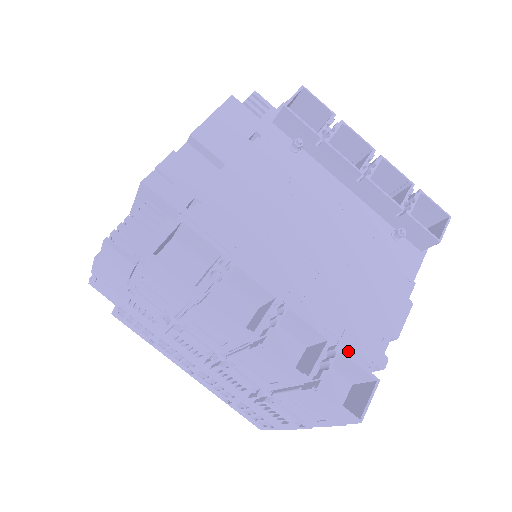
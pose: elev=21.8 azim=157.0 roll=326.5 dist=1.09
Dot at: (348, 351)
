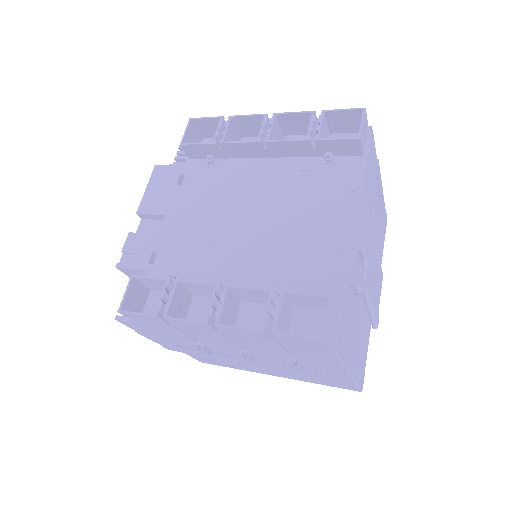
Dot at: (316, 287)
